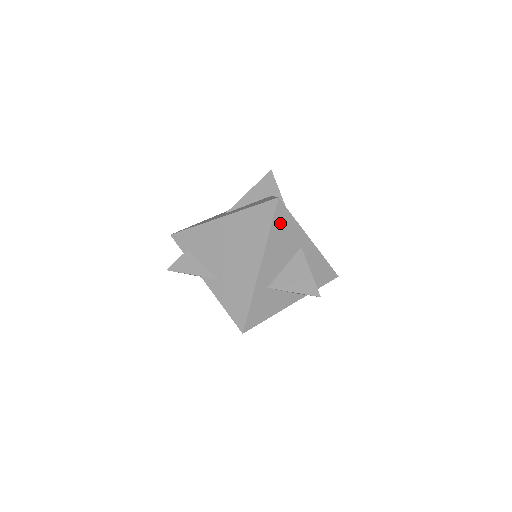
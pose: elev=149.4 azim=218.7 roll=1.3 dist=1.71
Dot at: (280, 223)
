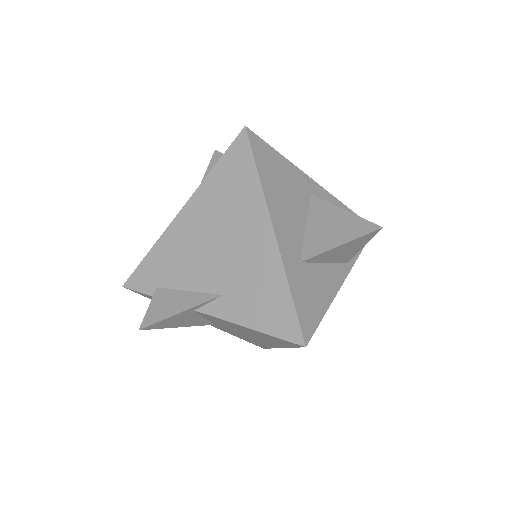
Dot at: (266, 163)
